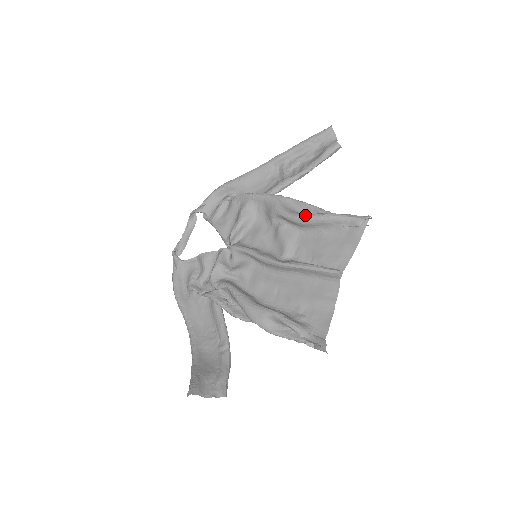
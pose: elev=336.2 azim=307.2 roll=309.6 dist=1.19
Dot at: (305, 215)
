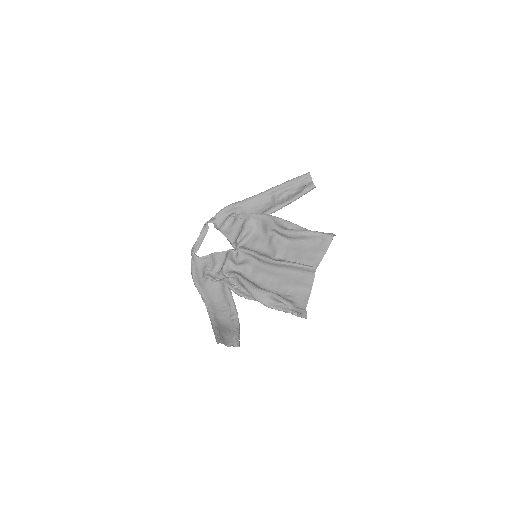
Dot at: (292, 230)
